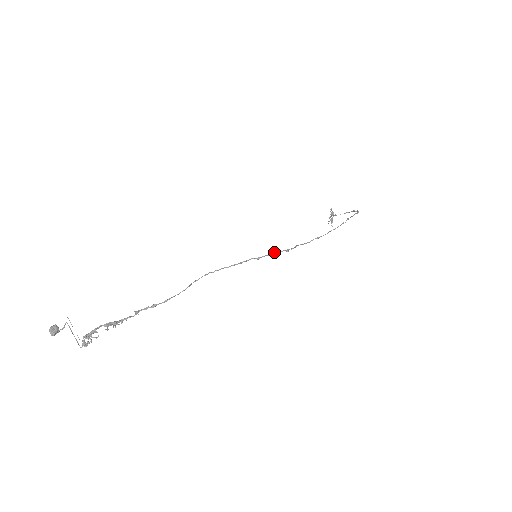
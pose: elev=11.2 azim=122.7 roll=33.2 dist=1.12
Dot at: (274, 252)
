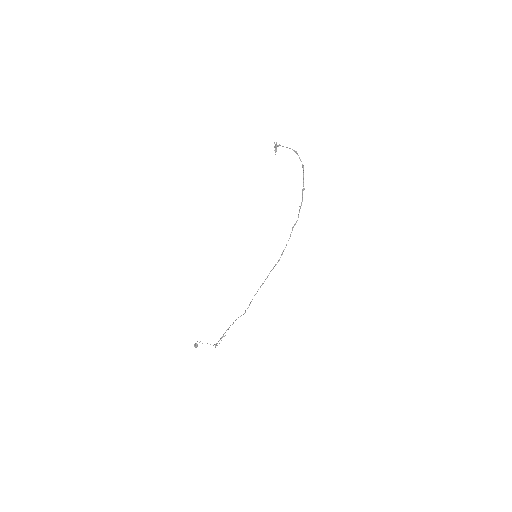
Dot at: (273, 268)
